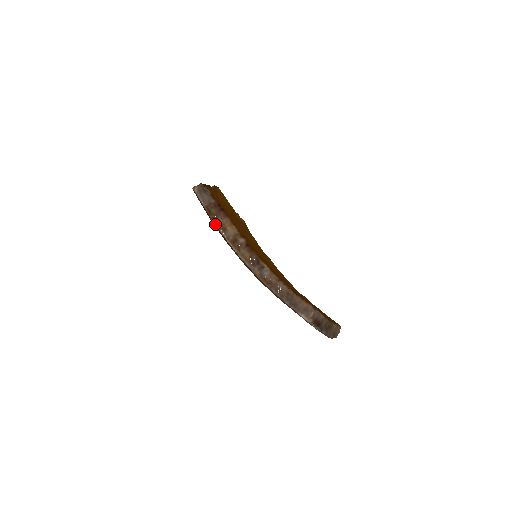
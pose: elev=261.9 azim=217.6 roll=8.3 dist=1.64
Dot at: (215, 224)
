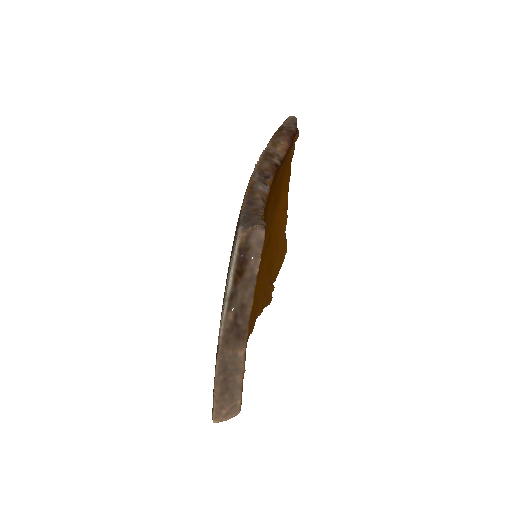
Dot at: (273, 137)
